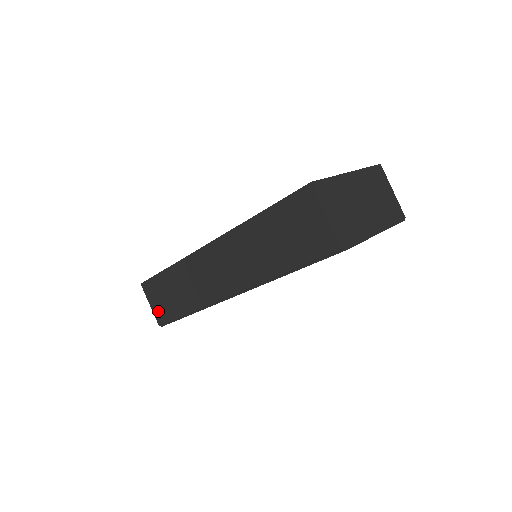
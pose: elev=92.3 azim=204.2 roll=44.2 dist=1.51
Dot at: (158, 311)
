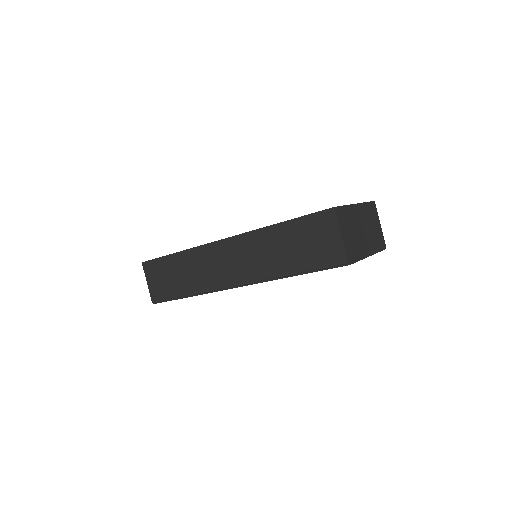
Dot at: (155, 289)
